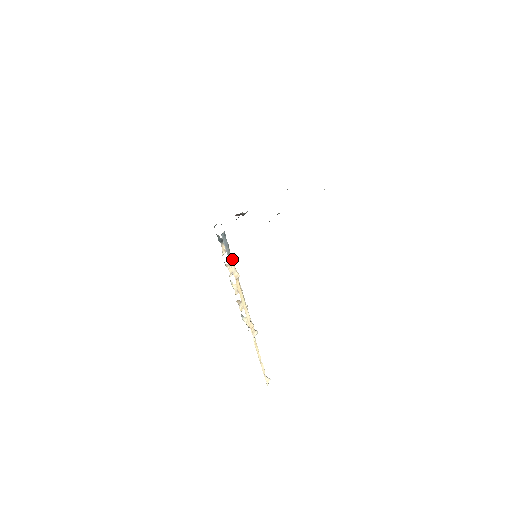
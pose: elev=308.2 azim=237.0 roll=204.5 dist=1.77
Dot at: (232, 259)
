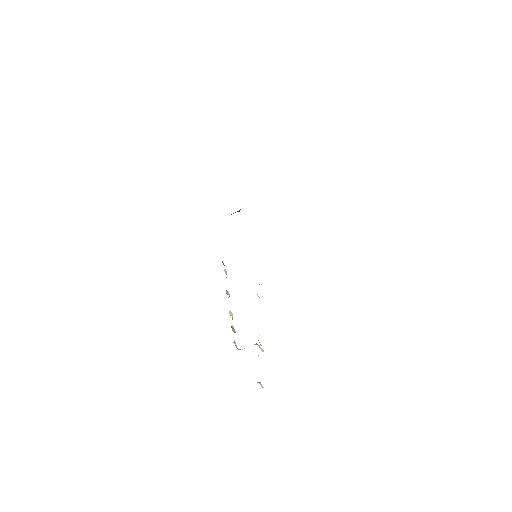
Dot at: occluded
